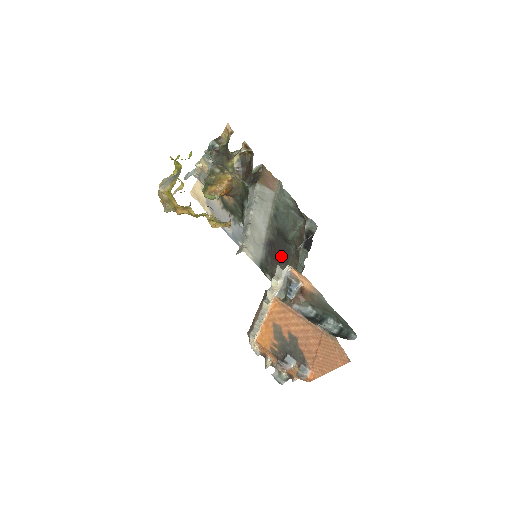
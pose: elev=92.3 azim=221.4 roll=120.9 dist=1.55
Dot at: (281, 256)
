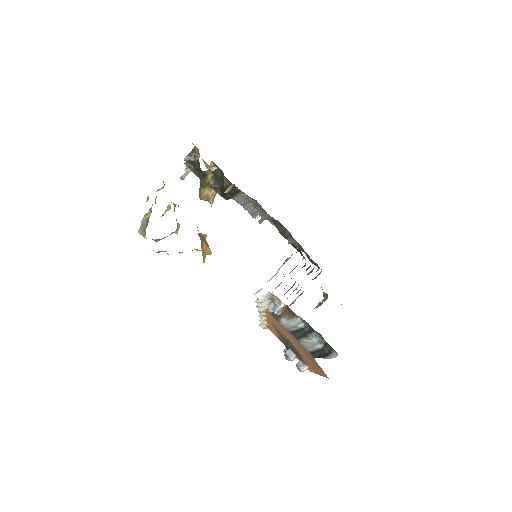
Dot at: occluded
